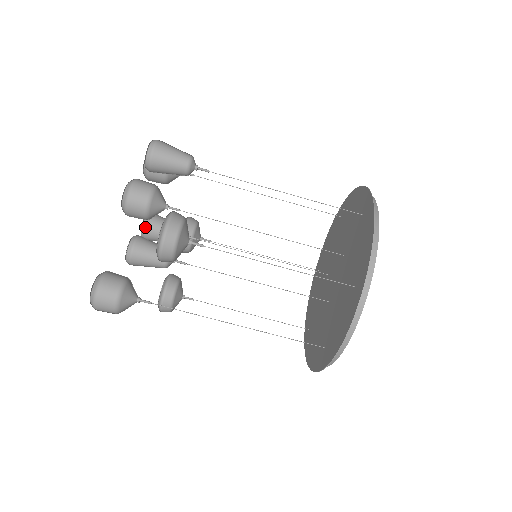
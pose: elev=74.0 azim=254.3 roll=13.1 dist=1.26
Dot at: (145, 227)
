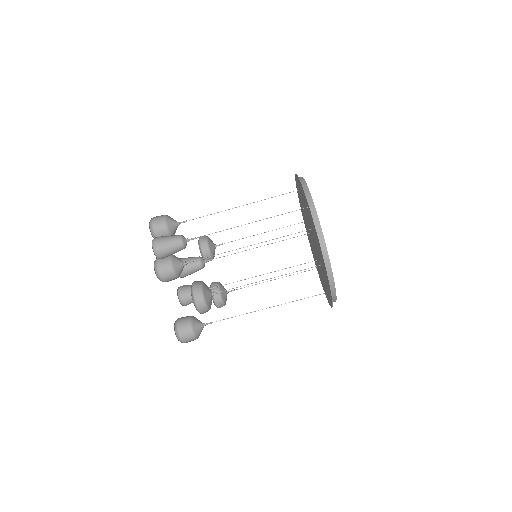
Dot at: occluded
